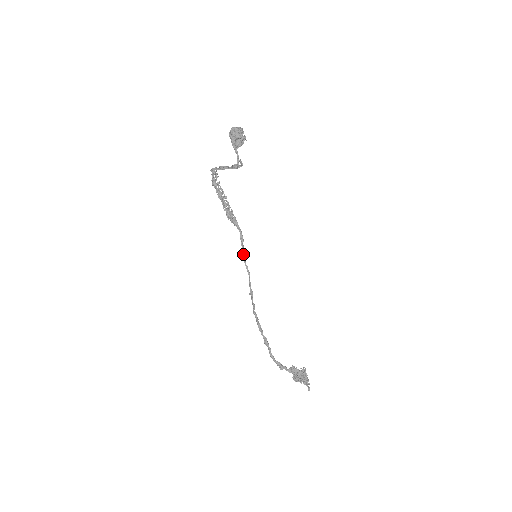
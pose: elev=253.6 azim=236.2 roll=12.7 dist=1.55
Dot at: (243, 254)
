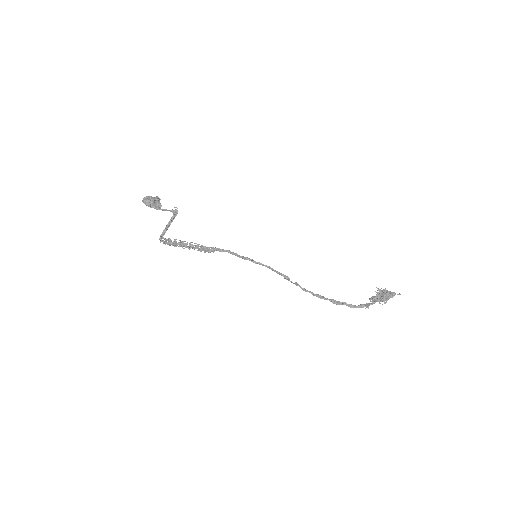
Dot at: (248, 258)
